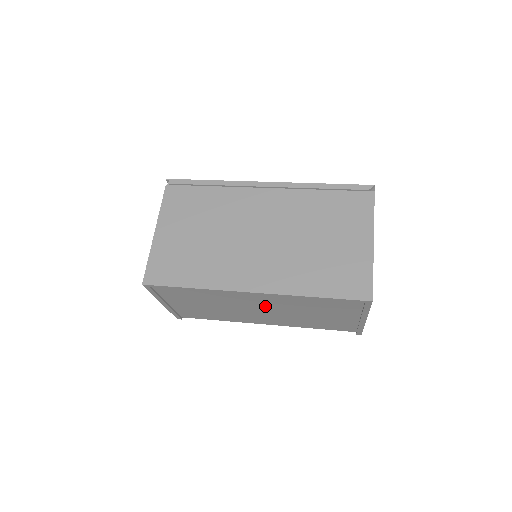
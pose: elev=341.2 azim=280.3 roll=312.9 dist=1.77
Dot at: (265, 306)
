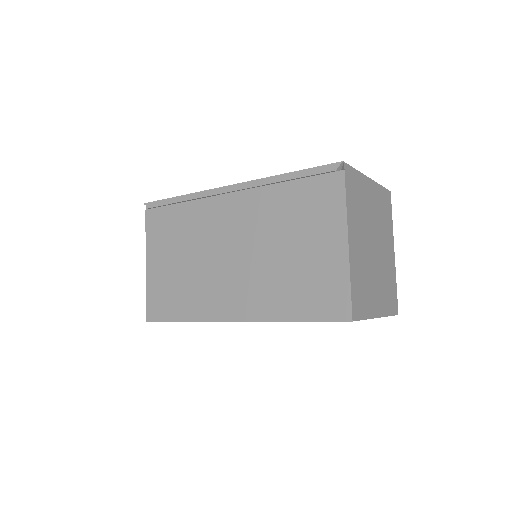
Dot at: occluded
